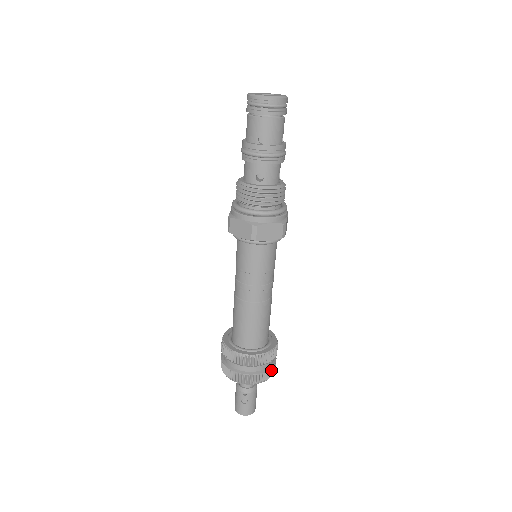
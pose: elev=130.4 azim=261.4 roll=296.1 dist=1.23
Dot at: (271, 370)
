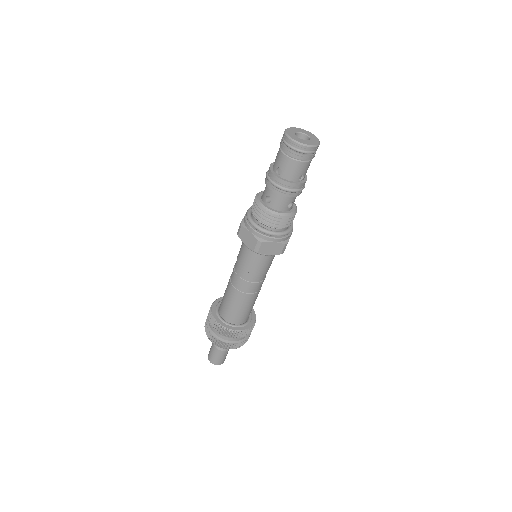
Dot at: occluded
